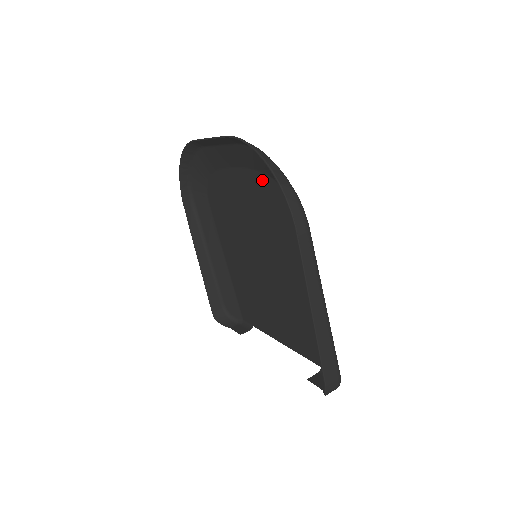
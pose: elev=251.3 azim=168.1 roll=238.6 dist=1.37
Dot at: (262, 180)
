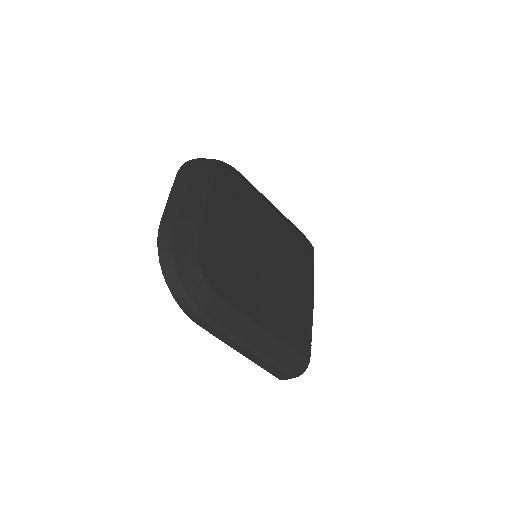
Dot at: (202, 246)
